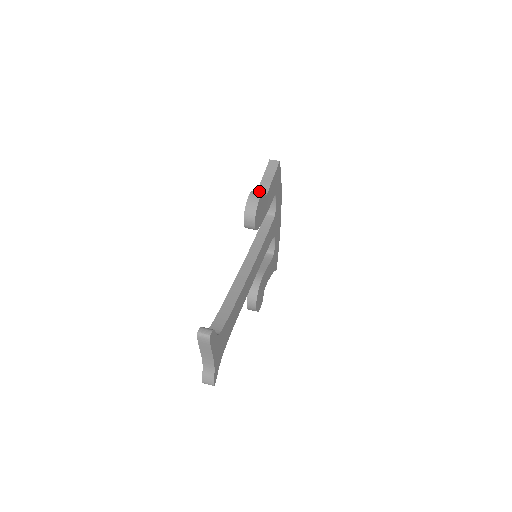
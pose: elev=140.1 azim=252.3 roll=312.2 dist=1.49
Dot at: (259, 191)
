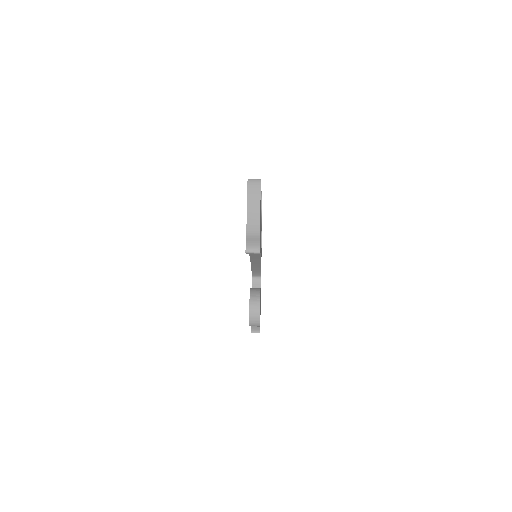
Dot at: occluded
